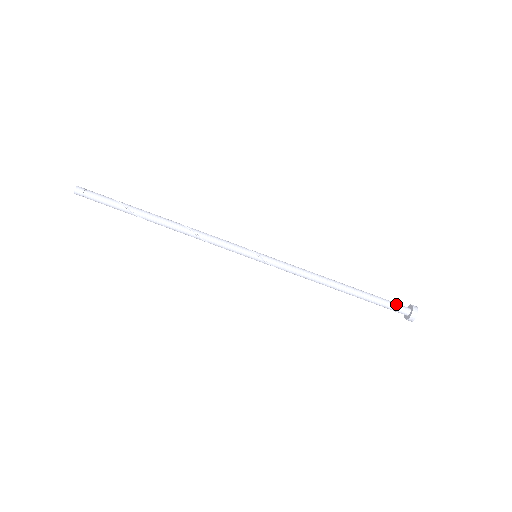
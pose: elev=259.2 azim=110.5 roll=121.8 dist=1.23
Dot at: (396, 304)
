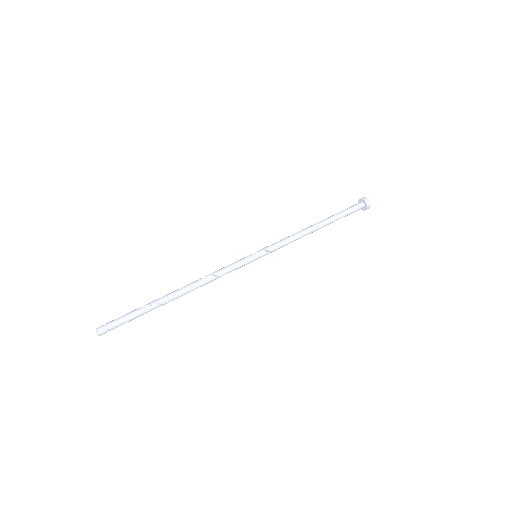
Dot at: (352, 206)
